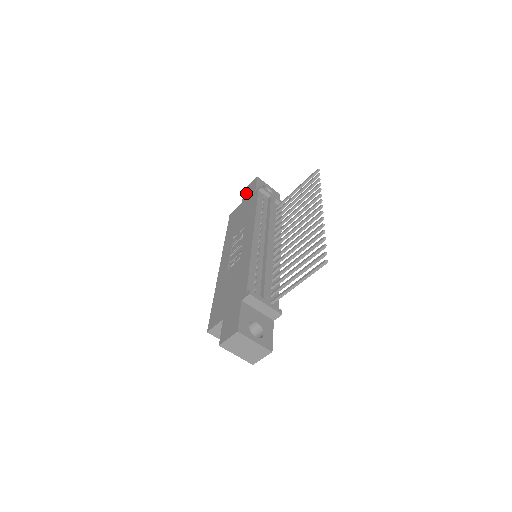
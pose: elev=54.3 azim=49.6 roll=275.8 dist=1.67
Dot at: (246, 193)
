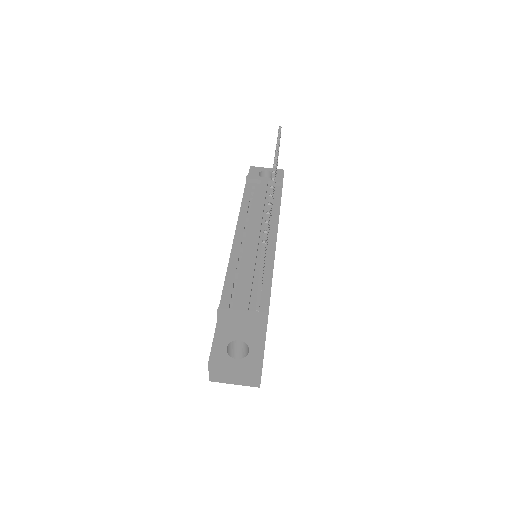
Dot at: occluded
